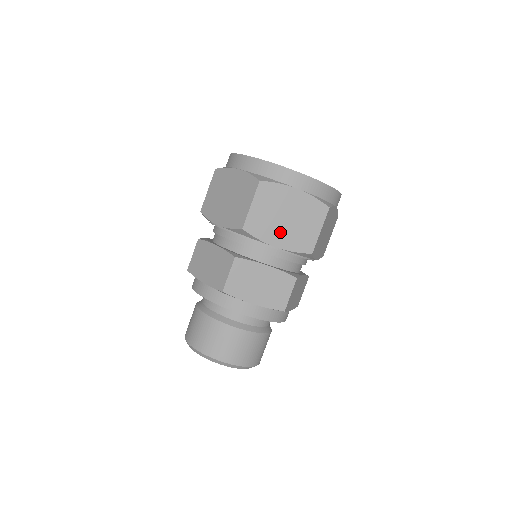
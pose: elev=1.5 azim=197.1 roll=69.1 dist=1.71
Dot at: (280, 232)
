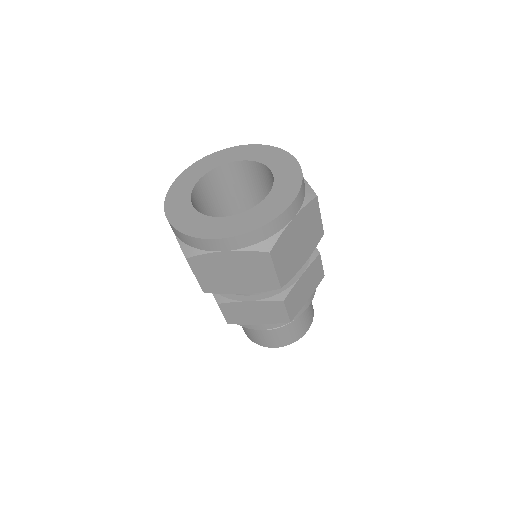
Dot at: (237, 284)
